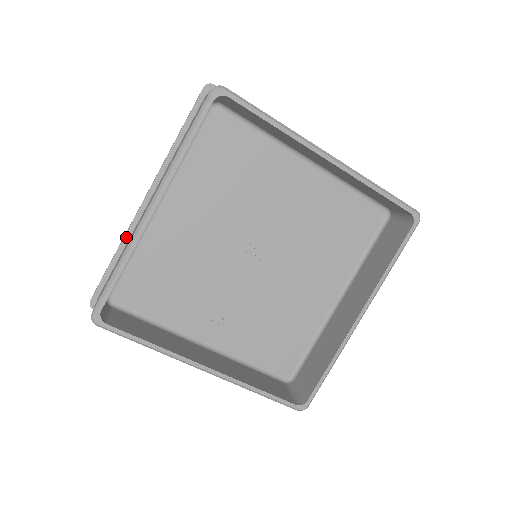
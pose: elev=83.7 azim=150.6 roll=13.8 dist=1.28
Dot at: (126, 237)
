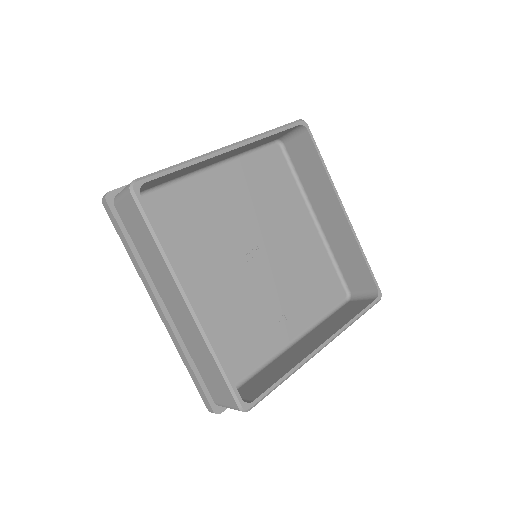
Dot at: (183, 348)
